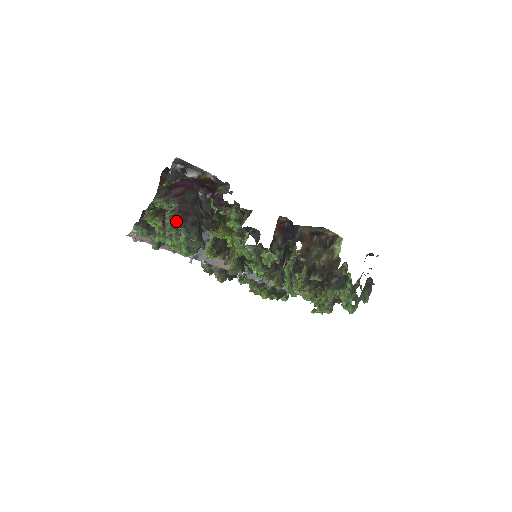
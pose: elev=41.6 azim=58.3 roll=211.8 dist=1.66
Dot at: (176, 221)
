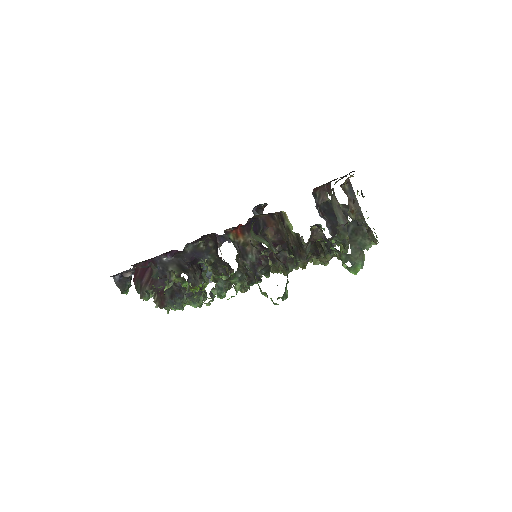
Dot at: (160, 304)
